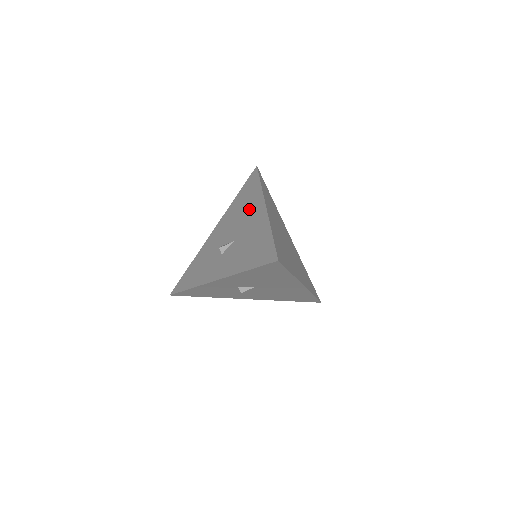
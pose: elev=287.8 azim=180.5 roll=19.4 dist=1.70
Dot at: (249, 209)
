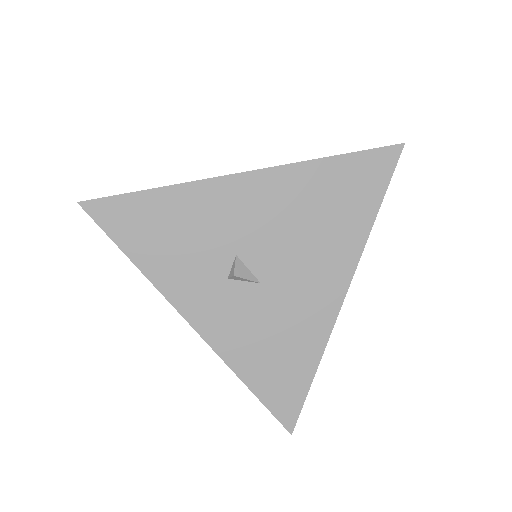
Dot at: (324, 251)
